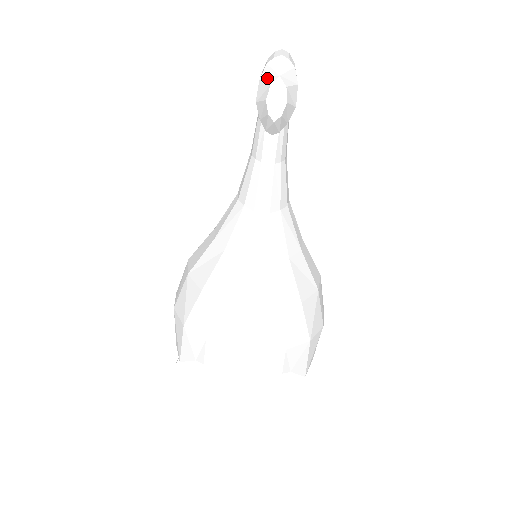
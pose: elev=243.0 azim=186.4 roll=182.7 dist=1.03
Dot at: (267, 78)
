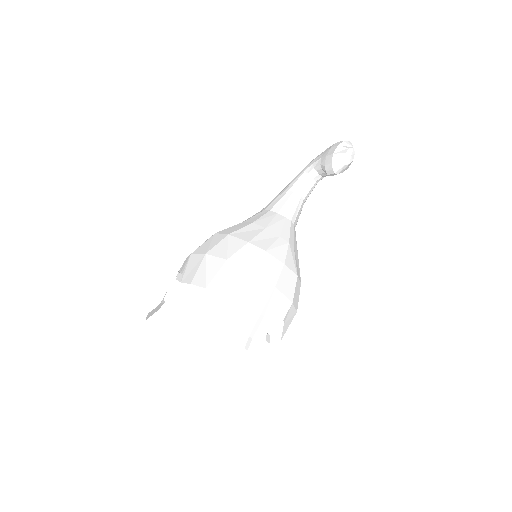
Dot at: (344, 146)
